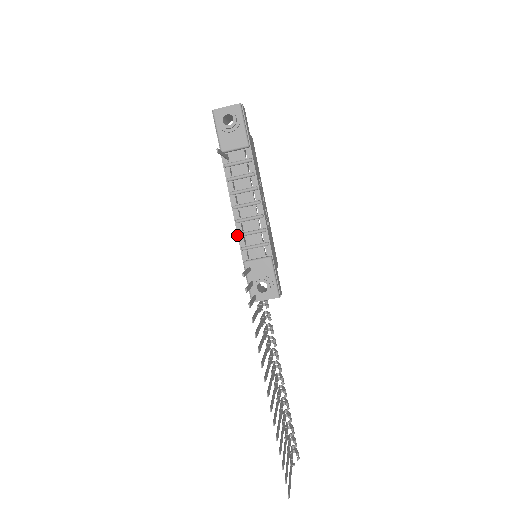
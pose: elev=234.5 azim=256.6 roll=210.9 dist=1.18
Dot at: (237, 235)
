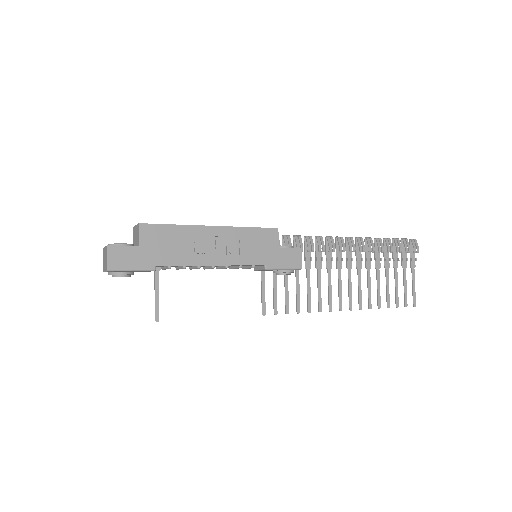
Dot at: (229, 267)
